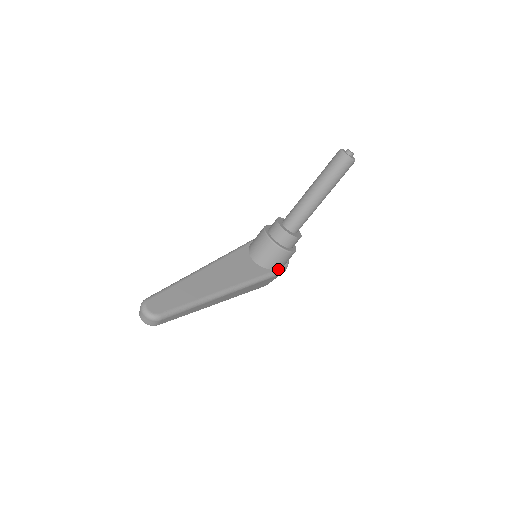
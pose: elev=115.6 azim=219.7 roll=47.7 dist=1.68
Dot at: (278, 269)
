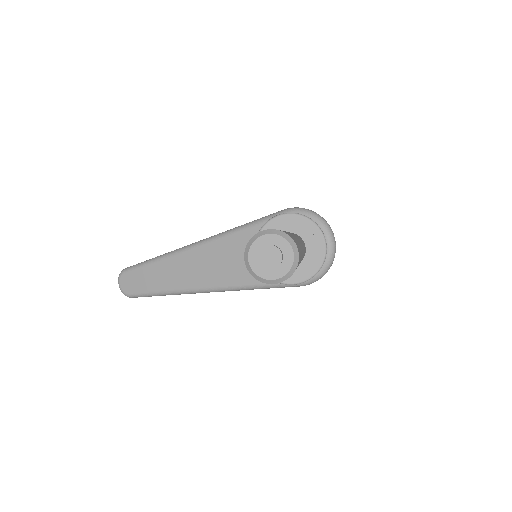
Dot at: occluded
